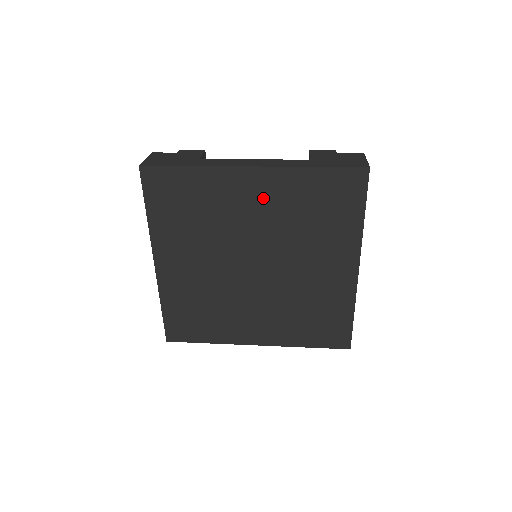
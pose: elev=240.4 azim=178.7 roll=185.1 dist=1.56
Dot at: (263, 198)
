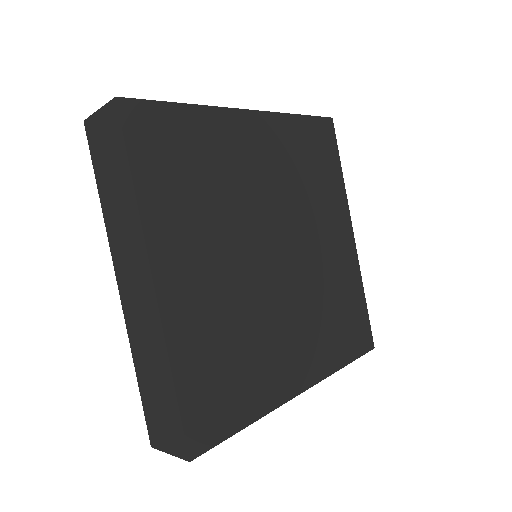
Dot at: (266, 152)
